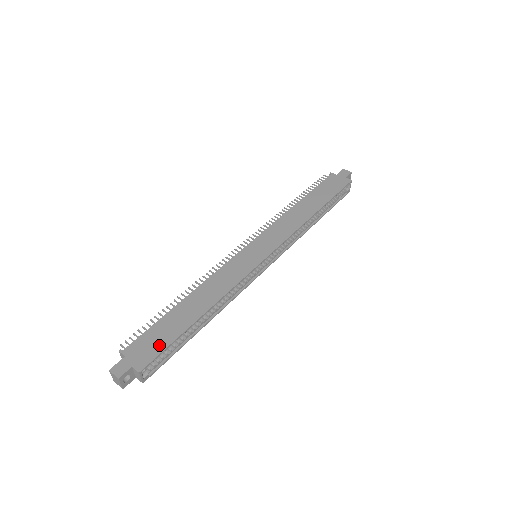
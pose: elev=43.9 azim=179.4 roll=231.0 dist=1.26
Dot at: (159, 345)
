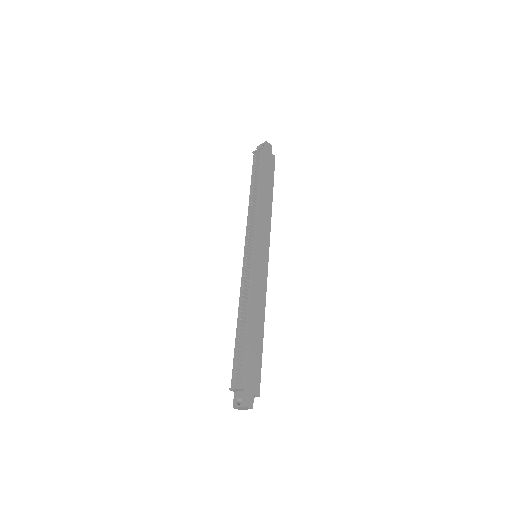
Dot at: (257, 369)
